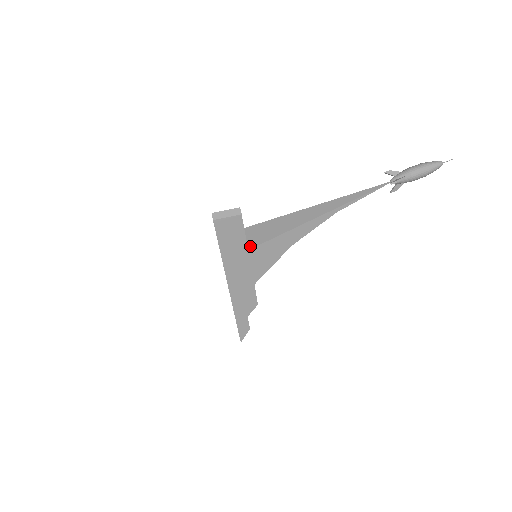
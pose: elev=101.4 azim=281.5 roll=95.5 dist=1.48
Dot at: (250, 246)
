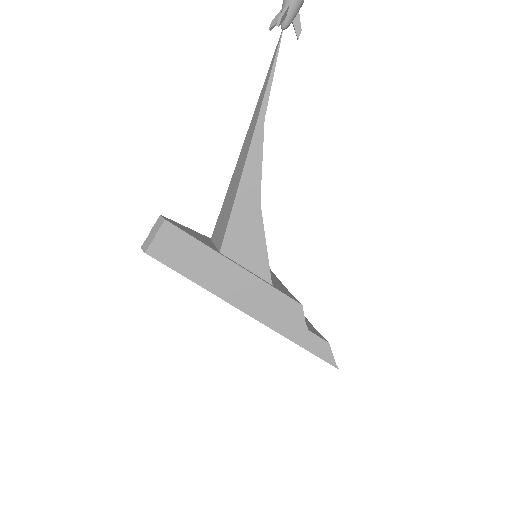
Dot at: (219, 247)
